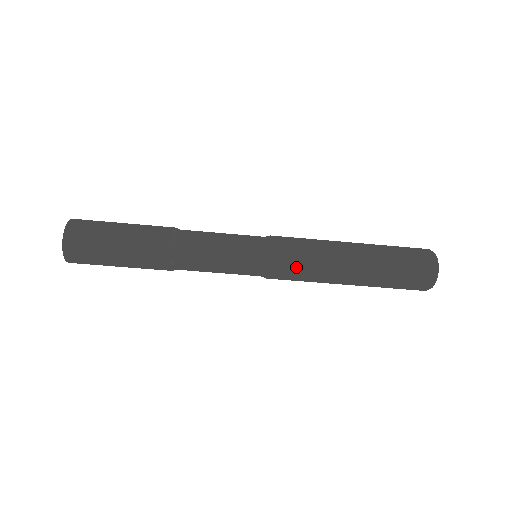
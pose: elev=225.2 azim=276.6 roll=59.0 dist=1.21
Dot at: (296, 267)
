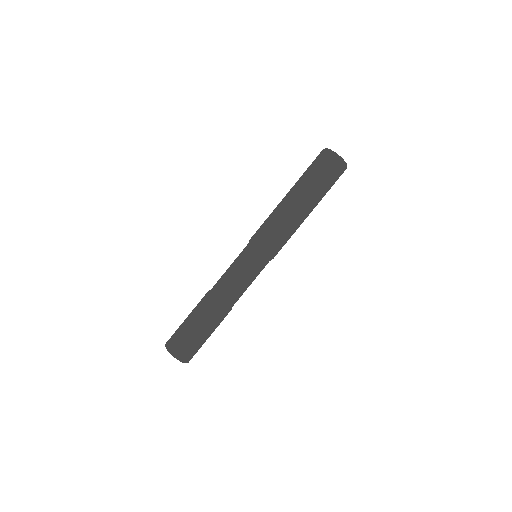
Dot at: (262, 226)
